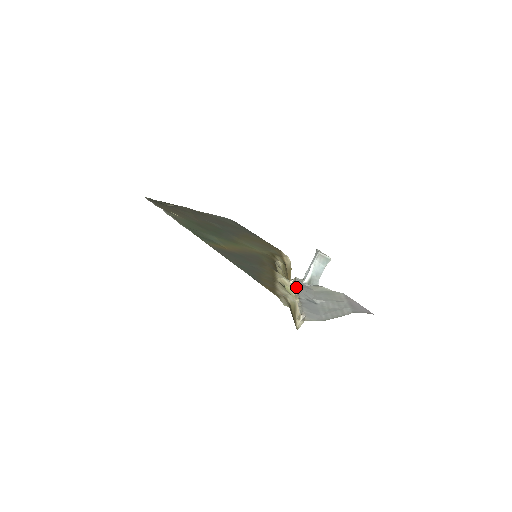
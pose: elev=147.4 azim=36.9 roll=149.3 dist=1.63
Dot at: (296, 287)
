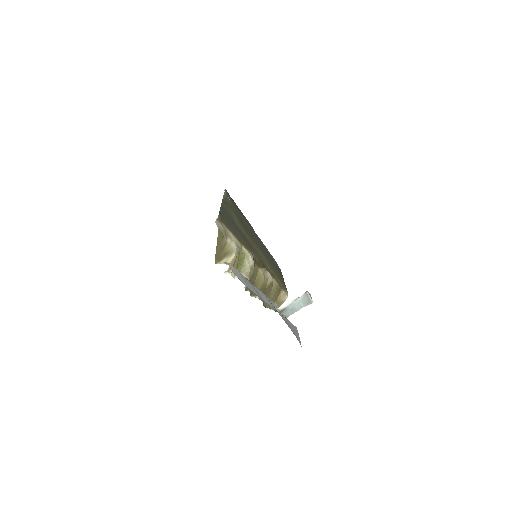
Dot at: (264, 294)
